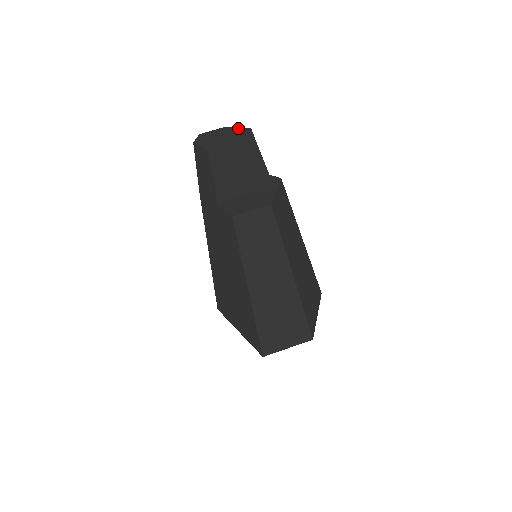
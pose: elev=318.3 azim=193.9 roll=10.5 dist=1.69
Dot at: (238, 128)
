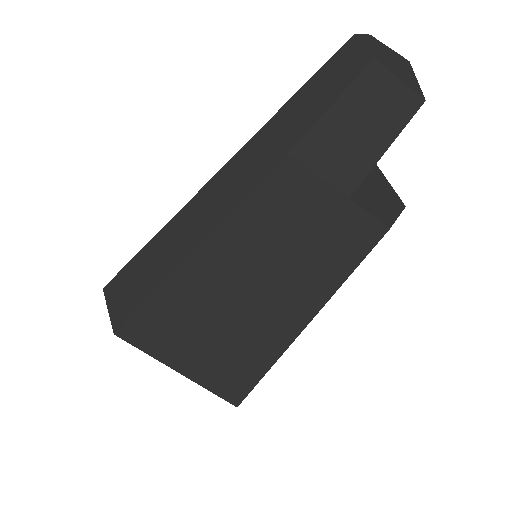
Dot at: occluded
